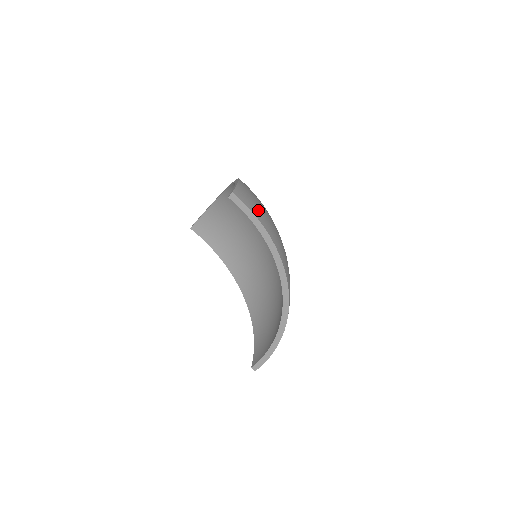
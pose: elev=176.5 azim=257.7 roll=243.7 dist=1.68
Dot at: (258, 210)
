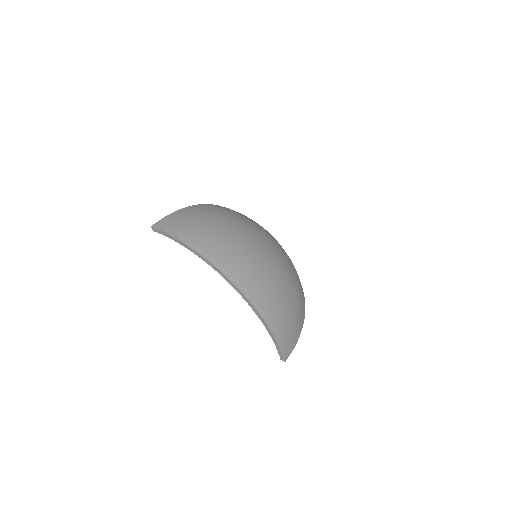
Dot at: (179, 228)
